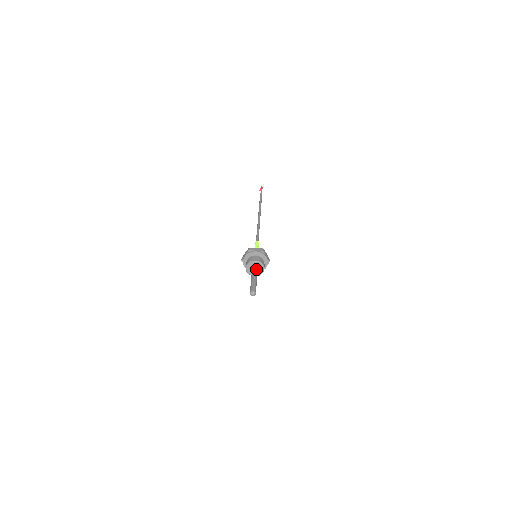
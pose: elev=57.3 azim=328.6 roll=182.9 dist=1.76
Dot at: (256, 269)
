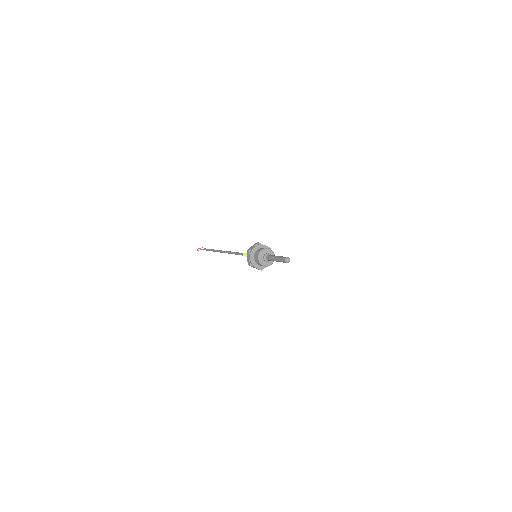
Dot at: occluded
